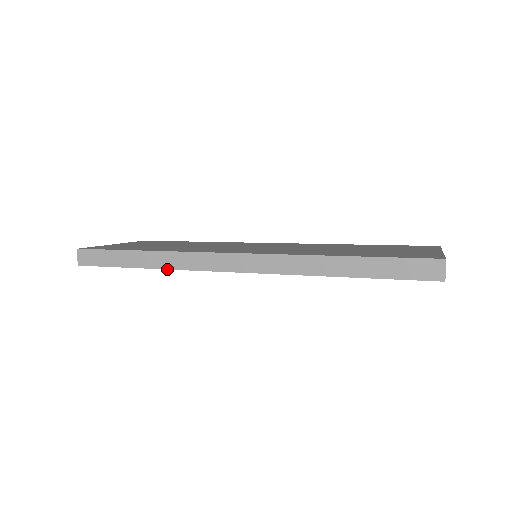
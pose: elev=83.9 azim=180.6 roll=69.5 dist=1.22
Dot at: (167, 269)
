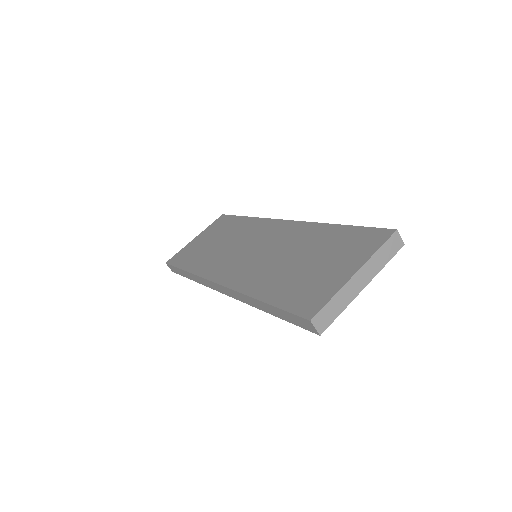
Dot at: occluded
